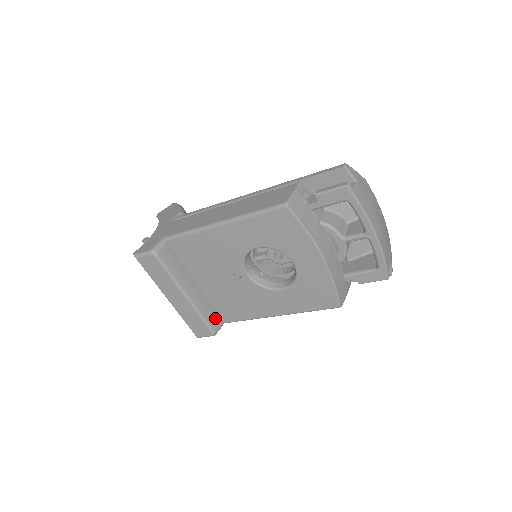
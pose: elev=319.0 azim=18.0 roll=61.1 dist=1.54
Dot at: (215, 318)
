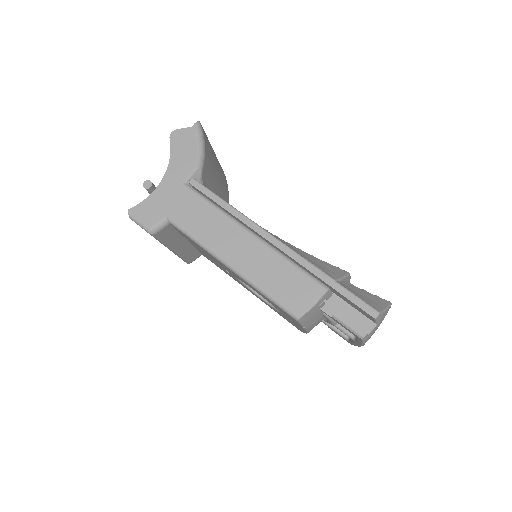
Dot at: (194, 255)
